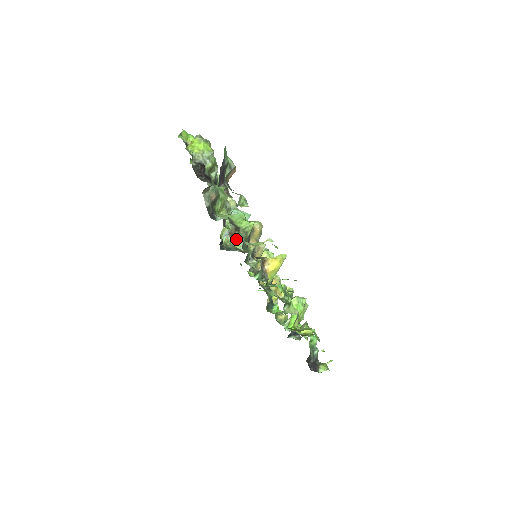
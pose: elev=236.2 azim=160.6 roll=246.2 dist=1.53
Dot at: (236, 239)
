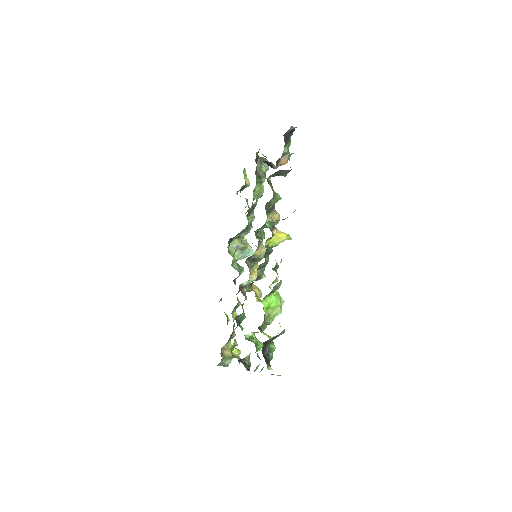
Dot at: (235, 264)
